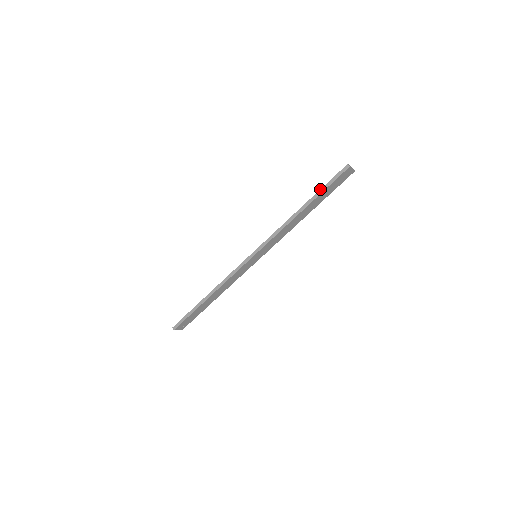
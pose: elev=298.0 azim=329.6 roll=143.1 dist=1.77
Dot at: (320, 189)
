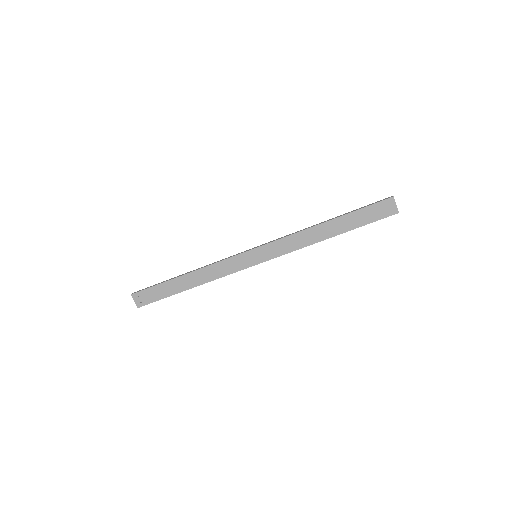
Dot at: (354, 210)
